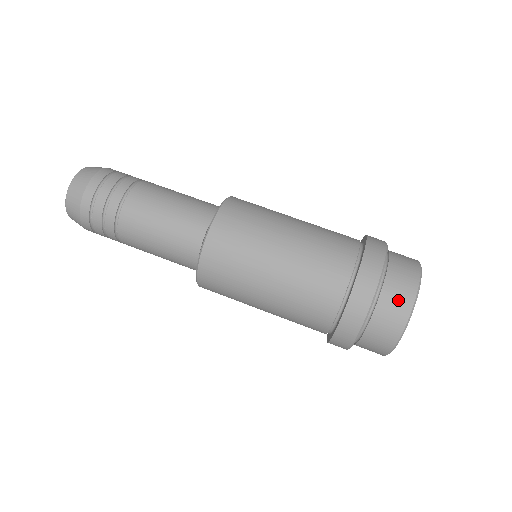
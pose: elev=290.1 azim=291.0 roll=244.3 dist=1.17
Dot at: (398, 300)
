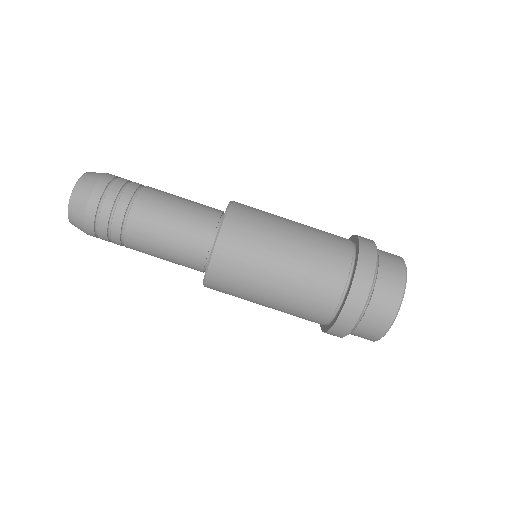
Dot at: (370, 332)
